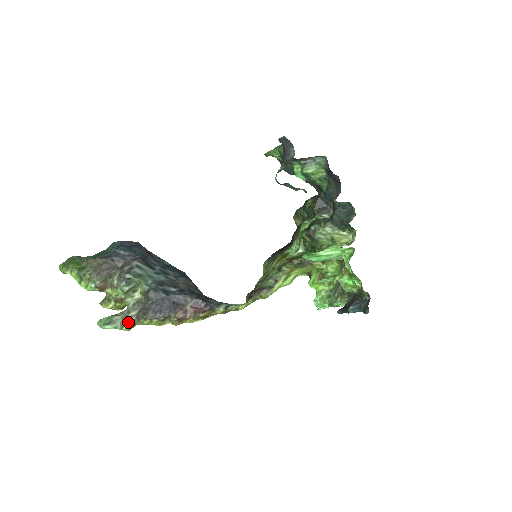
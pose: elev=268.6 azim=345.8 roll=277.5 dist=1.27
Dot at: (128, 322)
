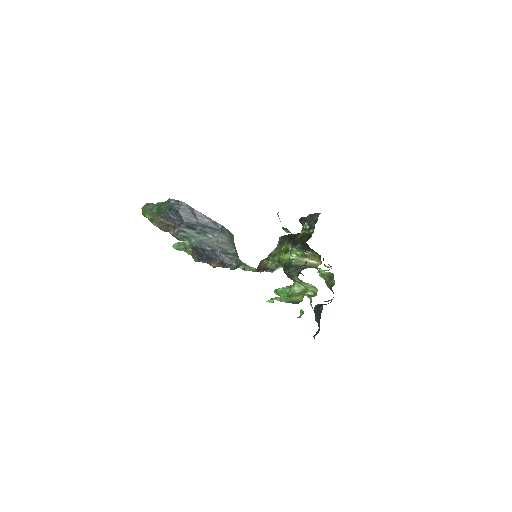
Dot at: (188, 252)
